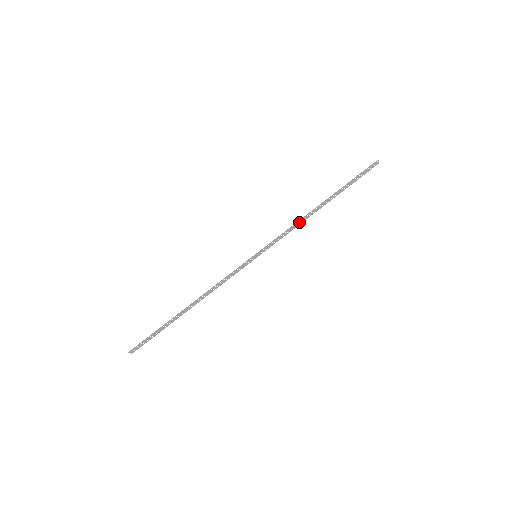
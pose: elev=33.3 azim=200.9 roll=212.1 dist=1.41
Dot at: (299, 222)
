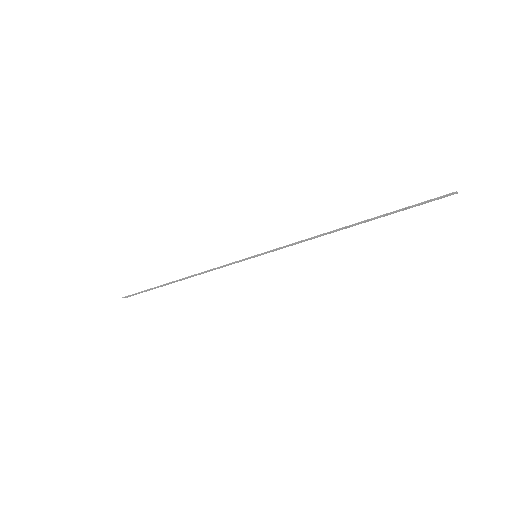
Dot at: (316, 236)
